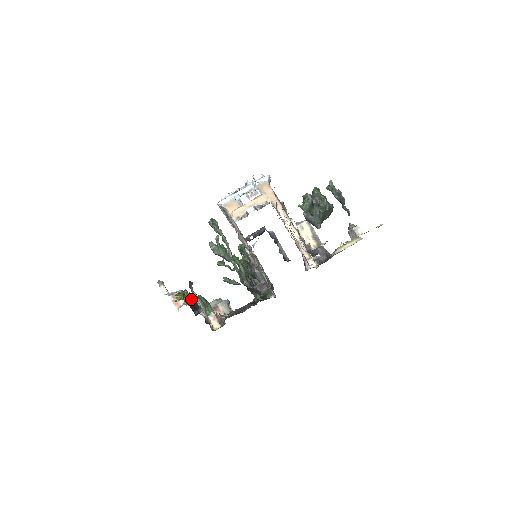
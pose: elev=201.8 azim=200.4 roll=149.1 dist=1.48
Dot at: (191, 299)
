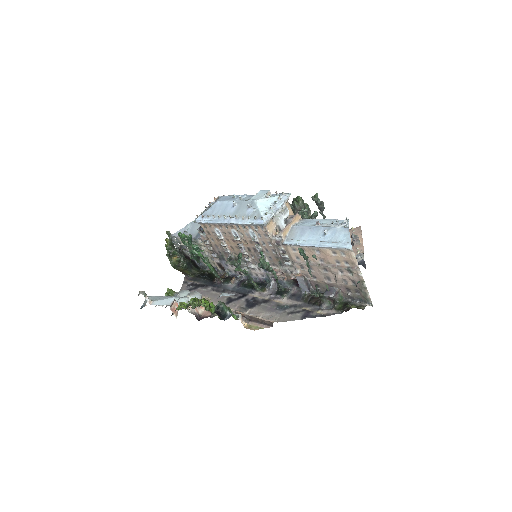
Dot at: (210, 306)
